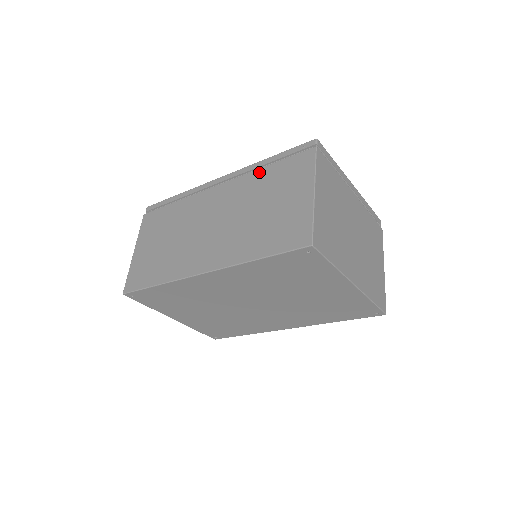
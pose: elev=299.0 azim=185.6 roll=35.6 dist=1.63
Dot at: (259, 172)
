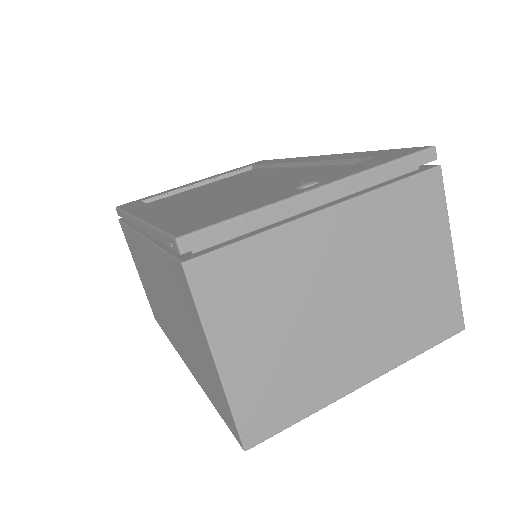
Dot at: (156, 253)
